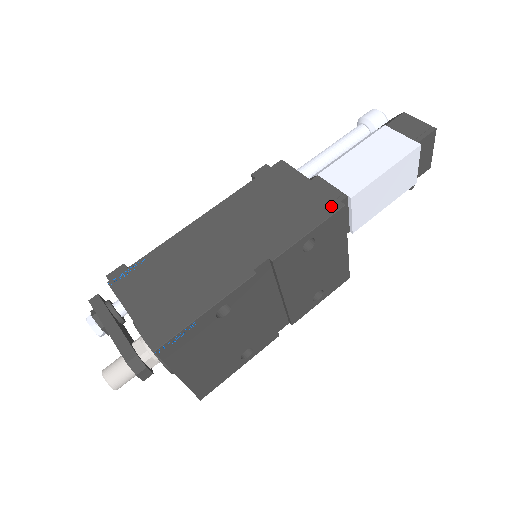
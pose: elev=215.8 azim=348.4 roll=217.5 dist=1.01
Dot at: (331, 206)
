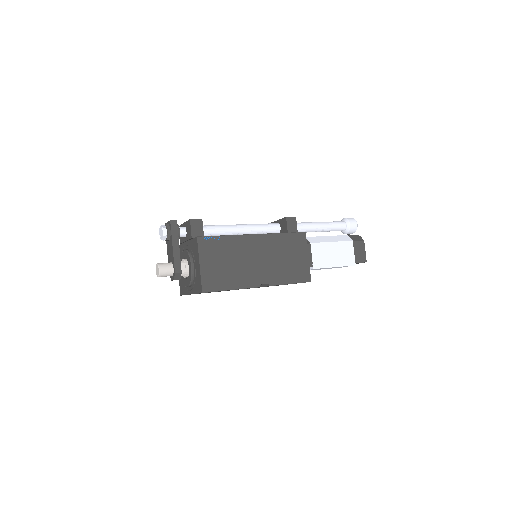
Dot at: (306, 278)
